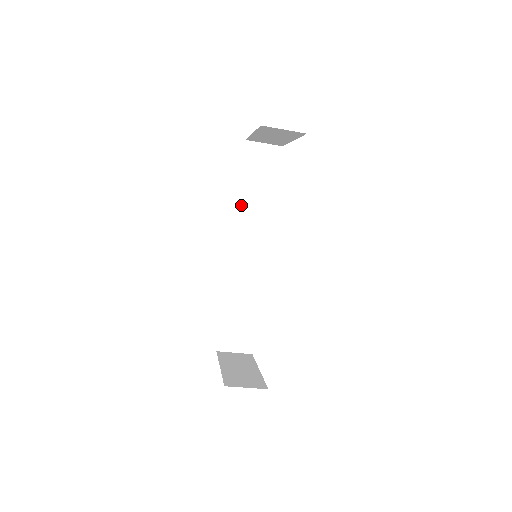
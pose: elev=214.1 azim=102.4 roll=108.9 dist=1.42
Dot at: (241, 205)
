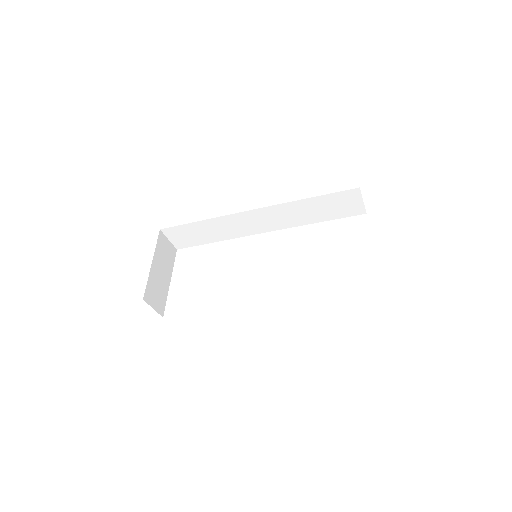
Dot at: (296, 204)
